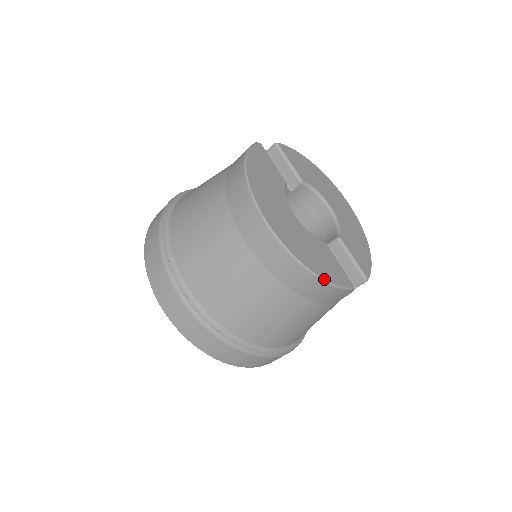
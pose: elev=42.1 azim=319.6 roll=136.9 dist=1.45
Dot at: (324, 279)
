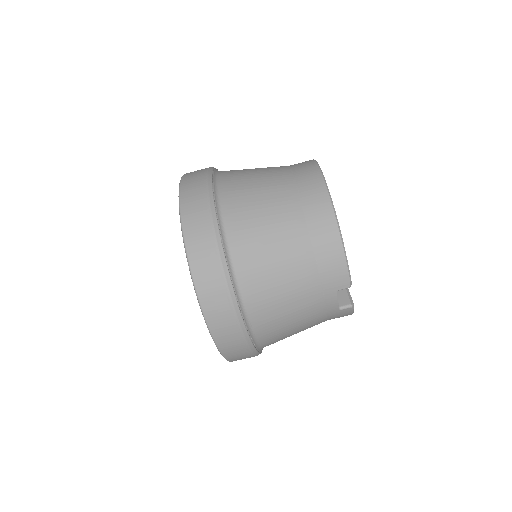
Dot at: occluded
